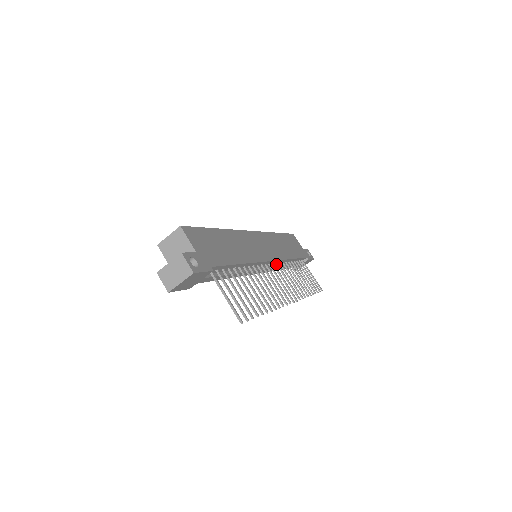
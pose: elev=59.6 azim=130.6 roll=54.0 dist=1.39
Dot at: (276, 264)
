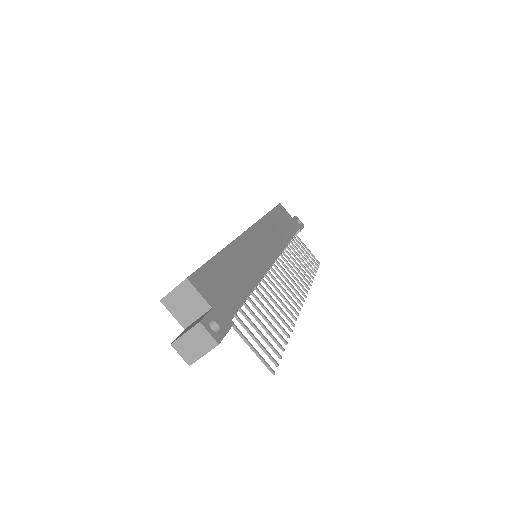
Dot at: occluded
